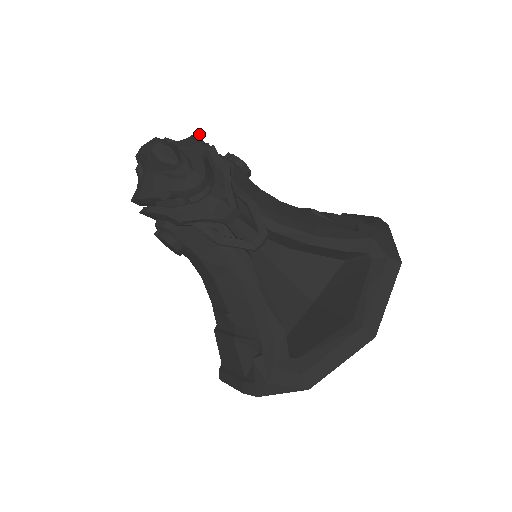
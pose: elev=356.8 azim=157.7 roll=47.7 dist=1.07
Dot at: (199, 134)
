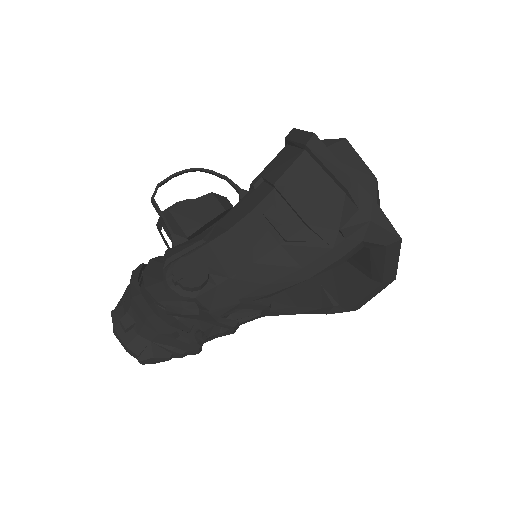
Dot at: (148, 320)
